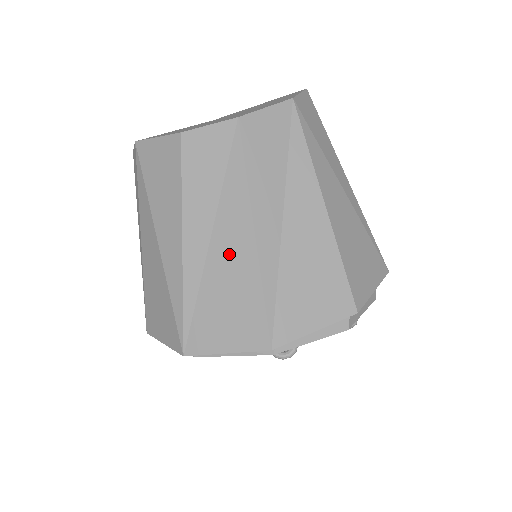
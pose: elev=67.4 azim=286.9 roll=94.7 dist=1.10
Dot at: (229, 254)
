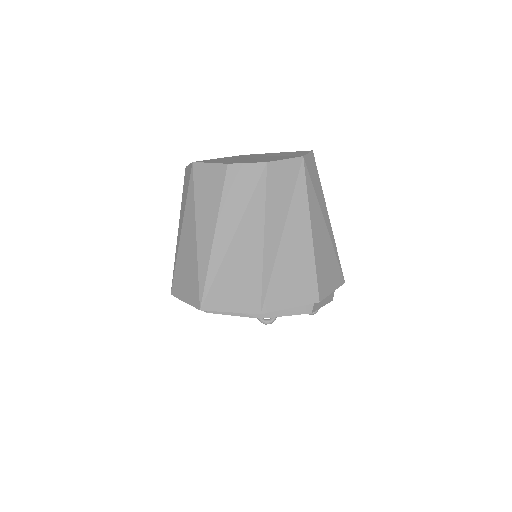
Dot at: (244, 248)
